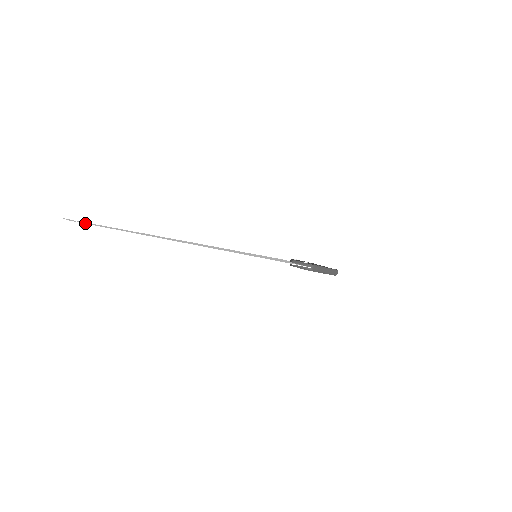
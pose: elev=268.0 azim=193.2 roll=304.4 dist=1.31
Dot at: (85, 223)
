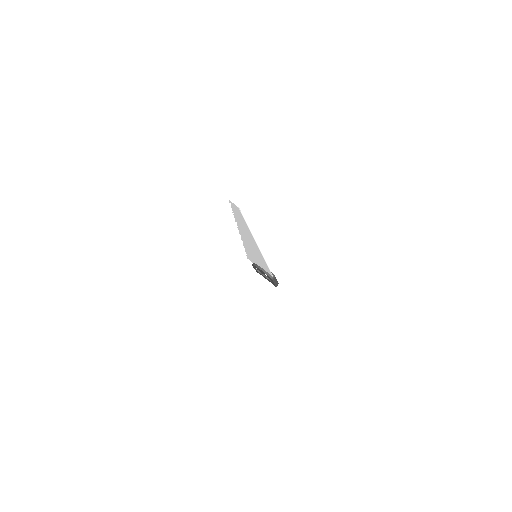
Dot at: (240, 210)
